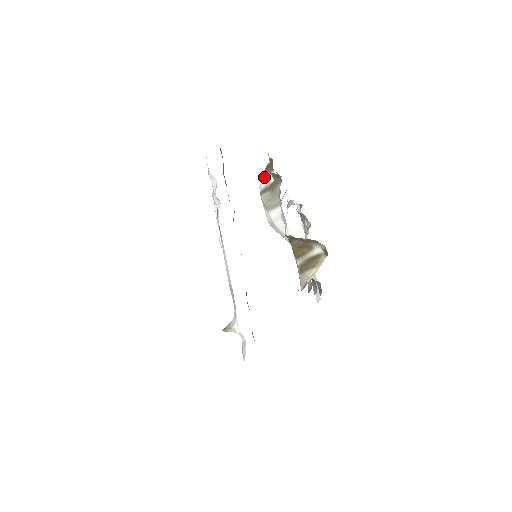
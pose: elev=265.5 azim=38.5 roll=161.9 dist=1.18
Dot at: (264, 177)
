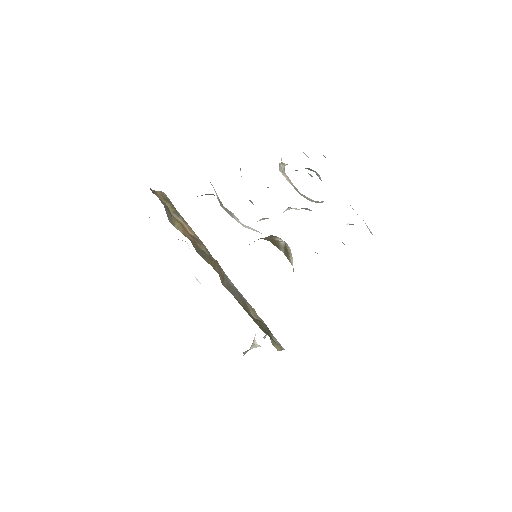
Dot at: occluded
